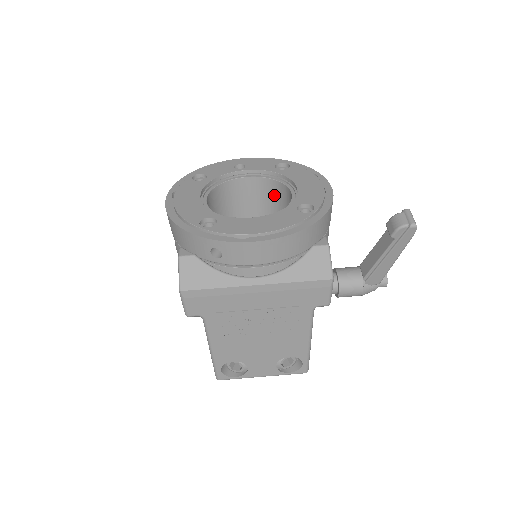
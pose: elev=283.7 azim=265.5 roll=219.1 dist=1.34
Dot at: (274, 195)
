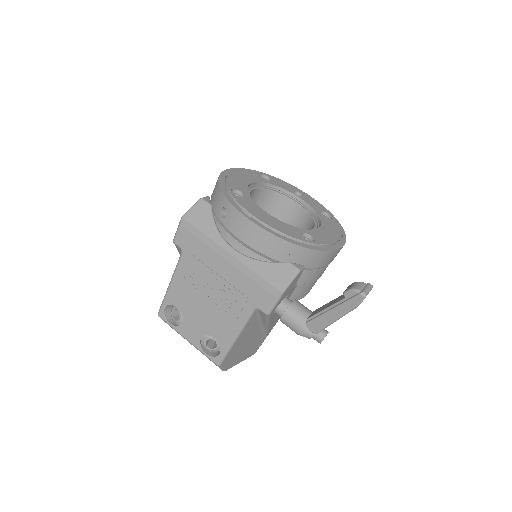
Dot at: occluded
